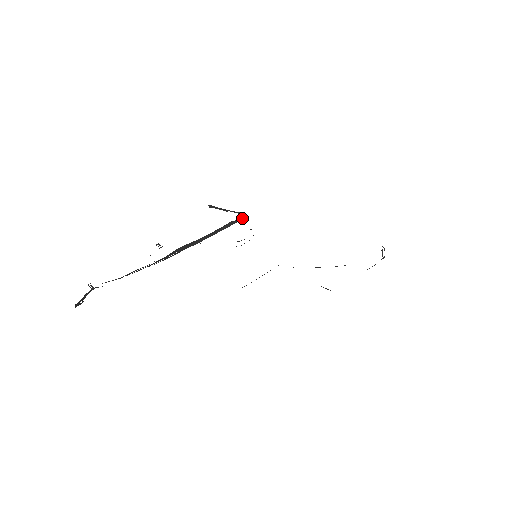
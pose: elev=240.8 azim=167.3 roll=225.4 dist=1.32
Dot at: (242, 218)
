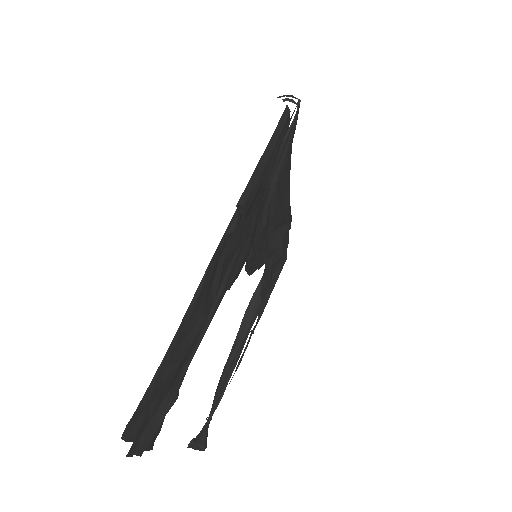
Dot at: occluded
